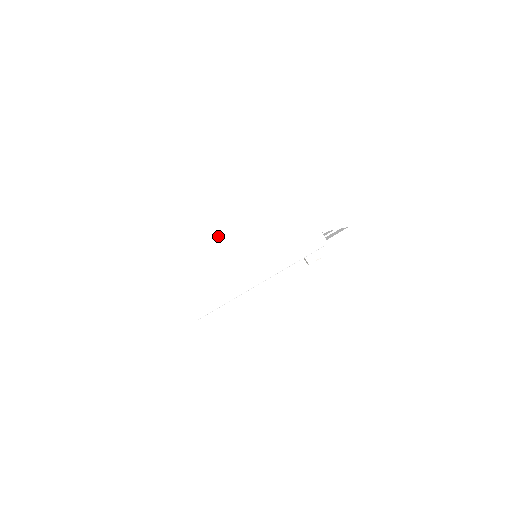
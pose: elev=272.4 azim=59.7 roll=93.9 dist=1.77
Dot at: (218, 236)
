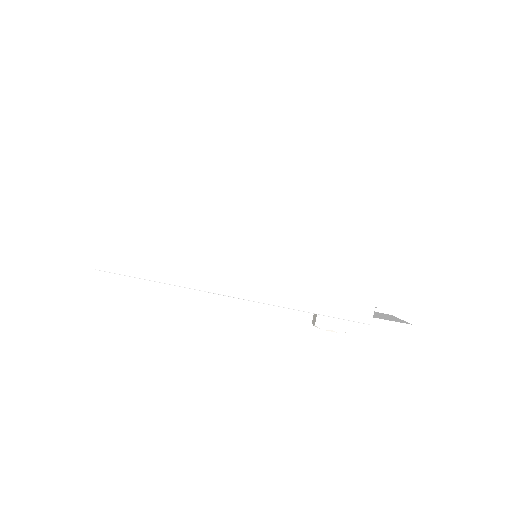
Dot at: (227, 178)
